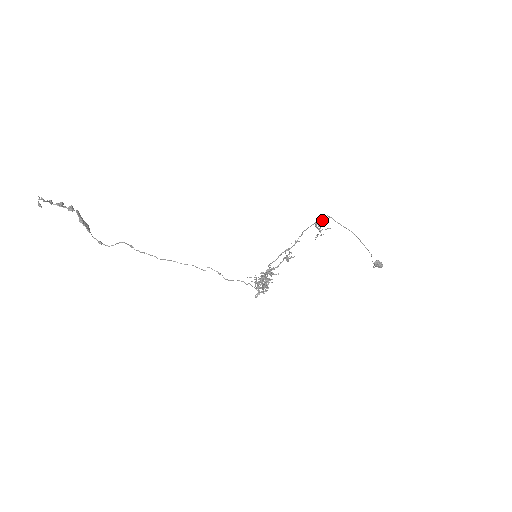
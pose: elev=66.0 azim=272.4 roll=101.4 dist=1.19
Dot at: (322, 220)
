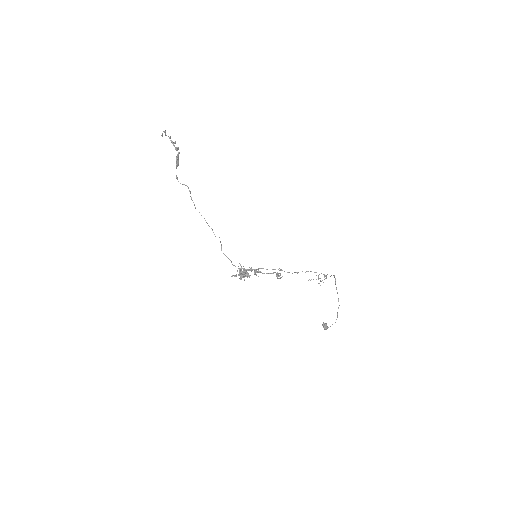
Dot at: occluded
